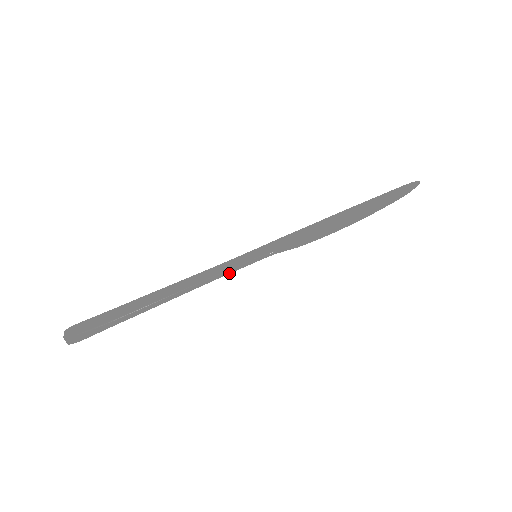
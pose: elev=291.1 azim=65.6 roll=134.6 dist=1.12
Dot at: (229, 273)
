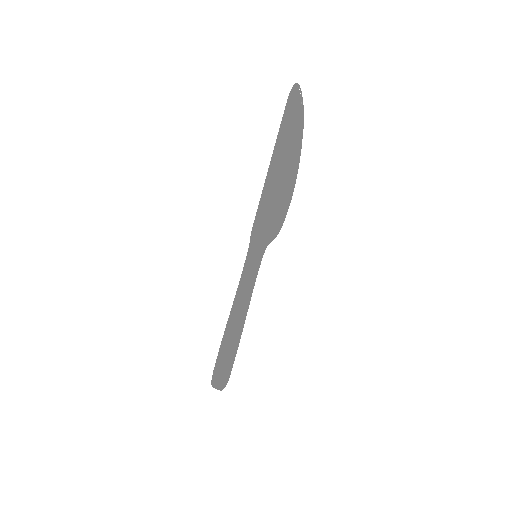
Dot at: (255, 281)
